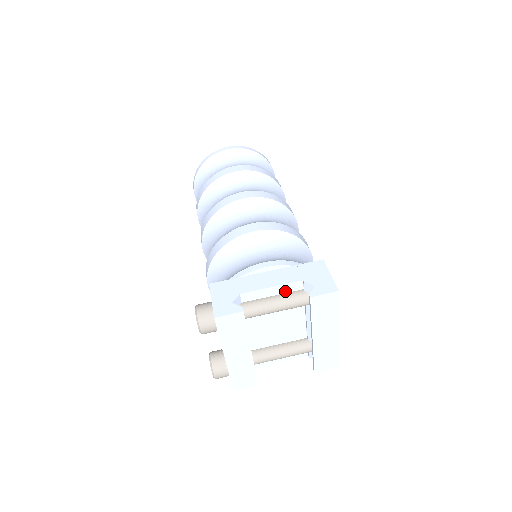
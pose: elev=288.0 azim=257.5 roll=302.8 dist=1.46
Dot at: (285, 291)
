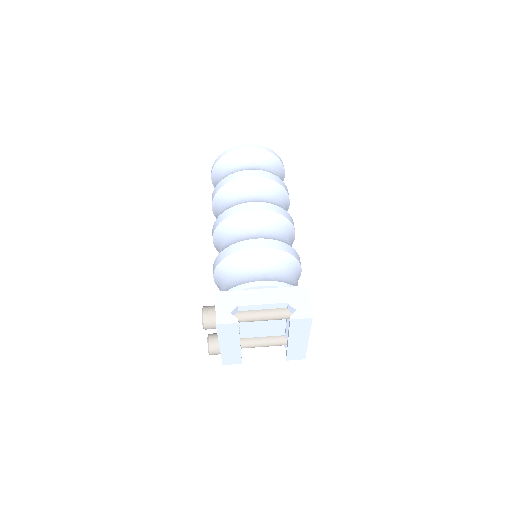
Dot at: (273, 307)
